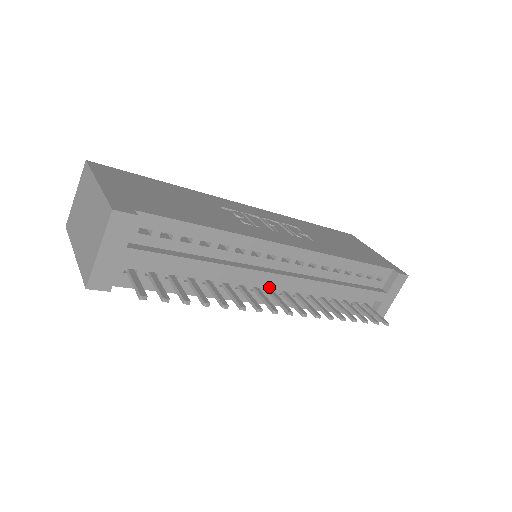
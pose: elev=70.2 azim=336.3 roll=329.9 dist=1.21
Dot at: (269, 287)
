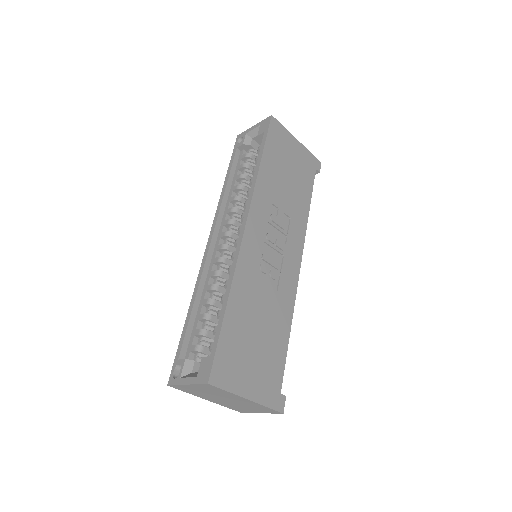
Dot at: occluded
